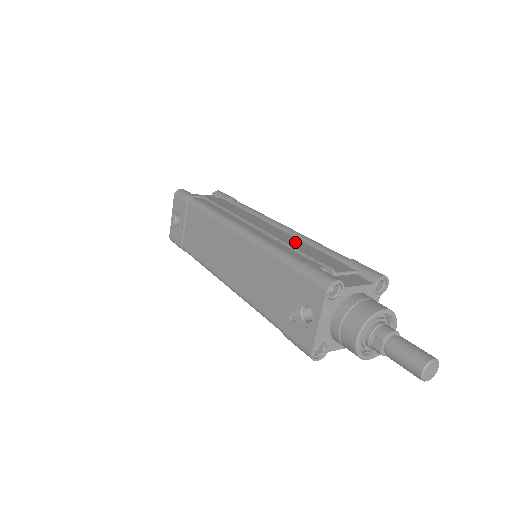
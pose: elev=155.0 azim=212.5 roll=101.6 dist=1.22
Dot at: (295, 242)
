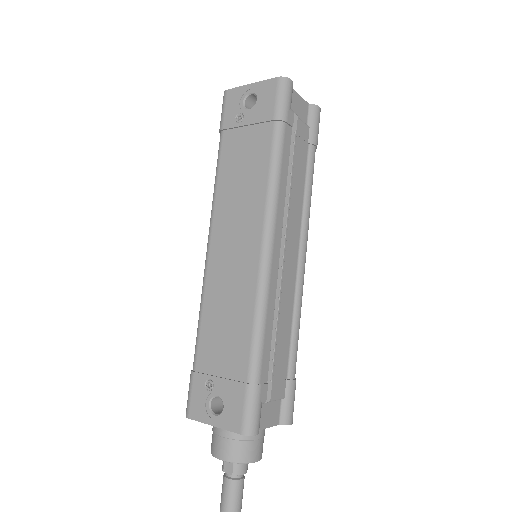
Dot at: (287, 310)
